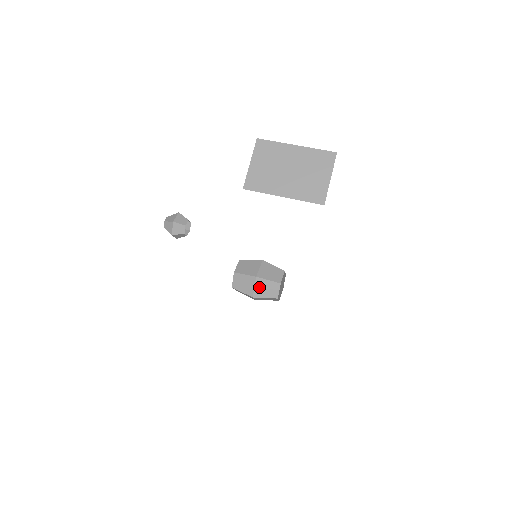
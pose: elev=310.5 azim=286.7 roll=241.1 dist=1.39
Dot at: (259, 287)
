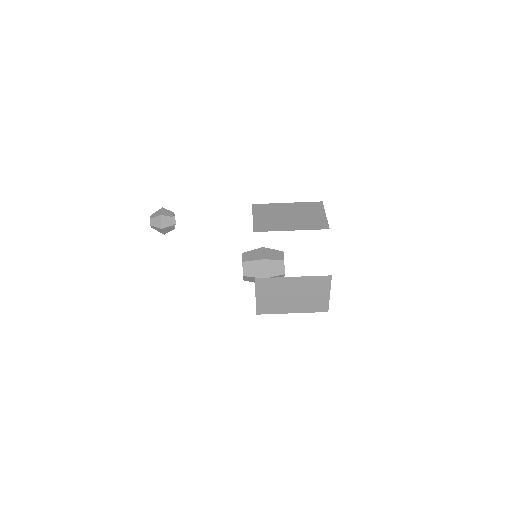
Dot at: occluded
